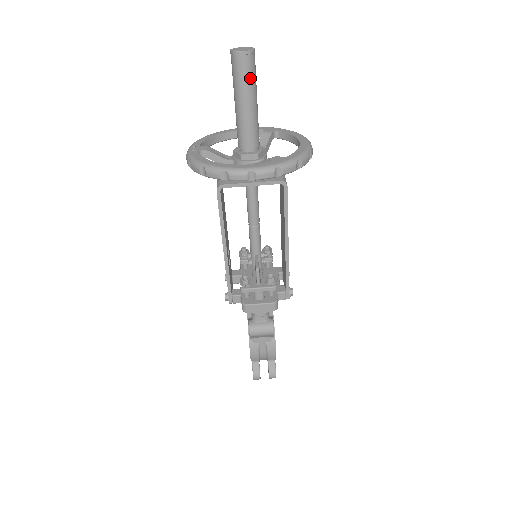
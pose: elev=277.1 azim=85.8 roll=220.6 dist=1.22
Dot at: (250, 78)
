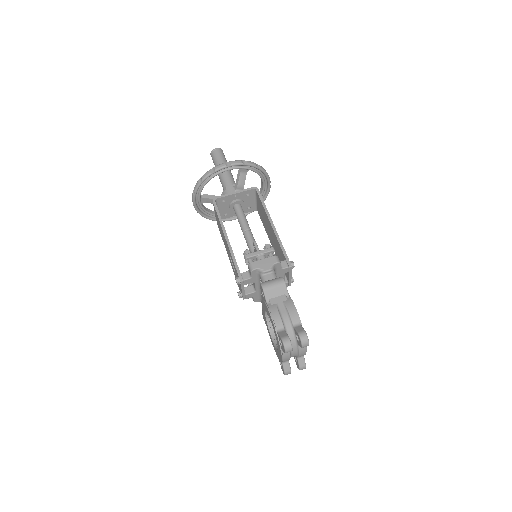
Dot at: (222, 157)
